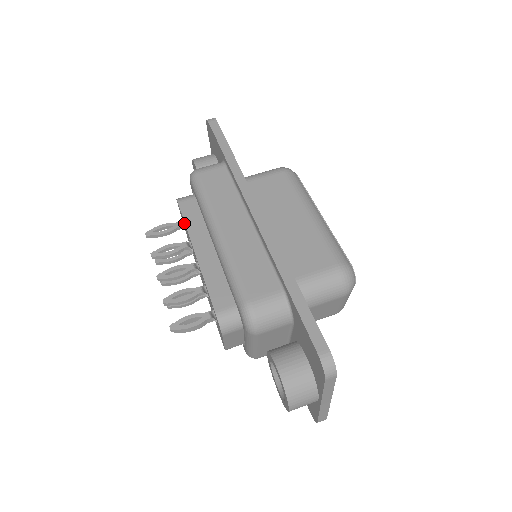
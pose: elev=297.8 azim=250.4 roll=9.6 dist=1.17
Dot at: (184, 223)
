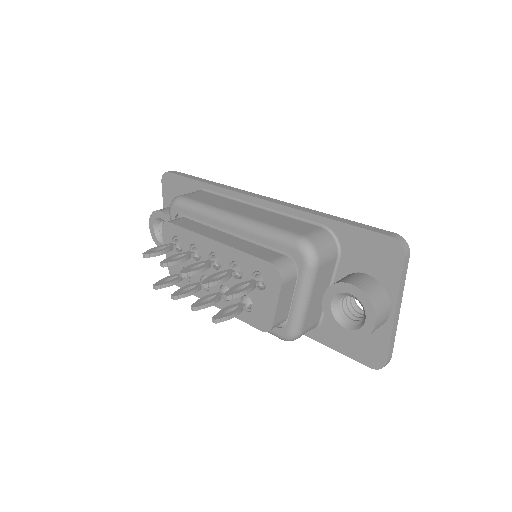
Dot at: (182, 236)
